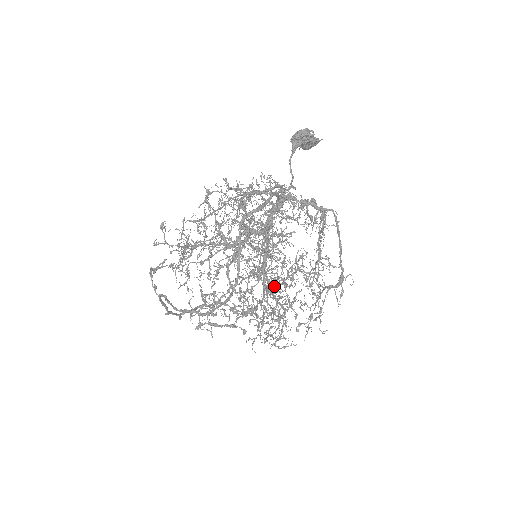
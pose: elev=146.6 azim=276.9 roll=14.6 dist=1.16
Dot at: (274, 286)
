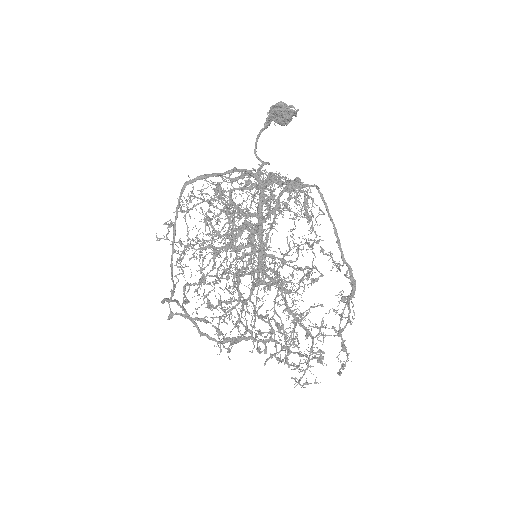
Dot at: (265, 286)
